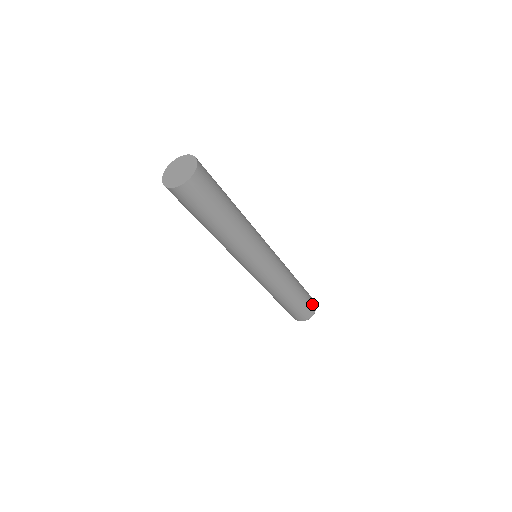
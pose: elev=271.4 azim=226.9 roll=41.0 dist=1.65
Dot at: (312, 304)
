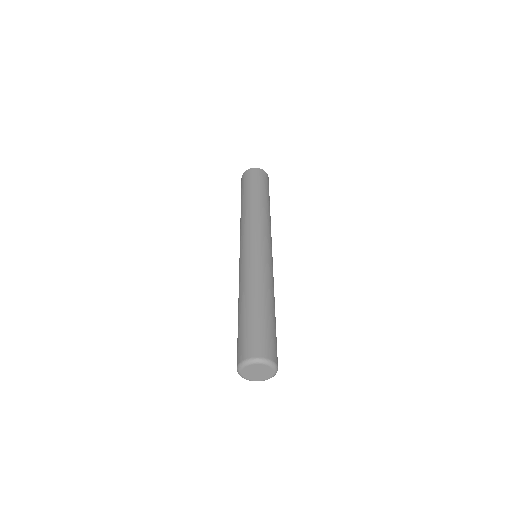
Dot at: (271, 347)
